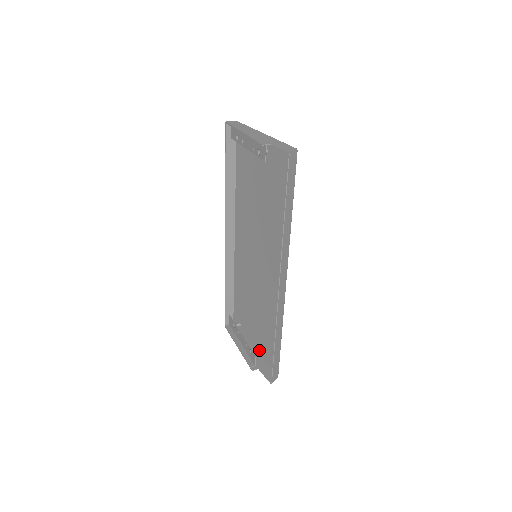
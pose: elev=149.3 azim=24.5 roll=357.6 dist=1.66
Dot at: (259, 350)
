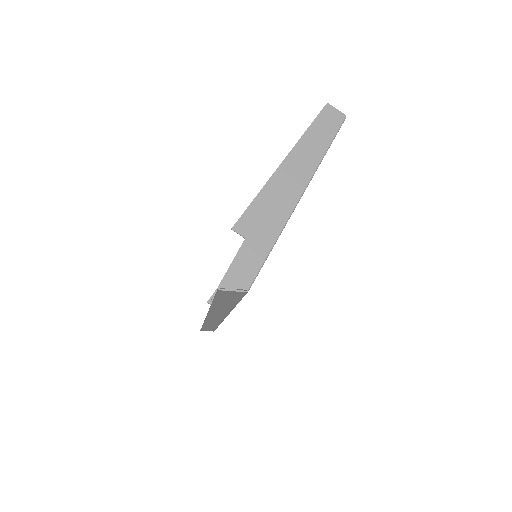
Dot at: occluded
